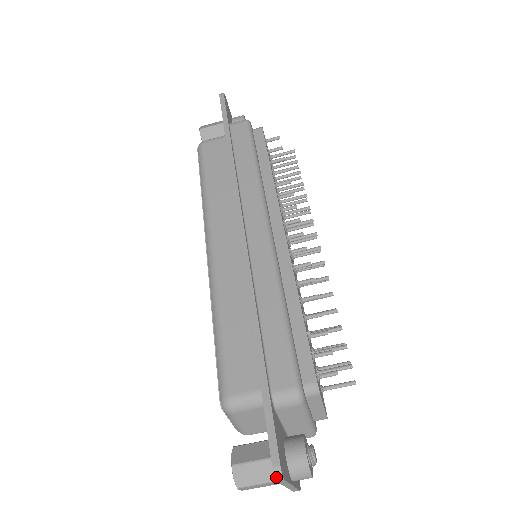
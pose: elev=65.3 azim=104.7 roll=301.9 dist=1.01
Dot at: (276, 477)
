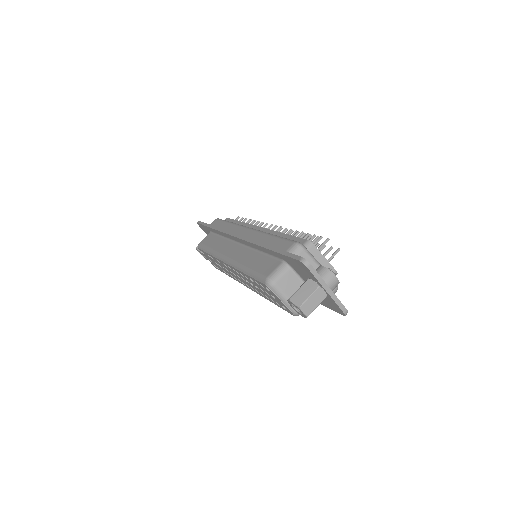
Dot at: (304, 263)
